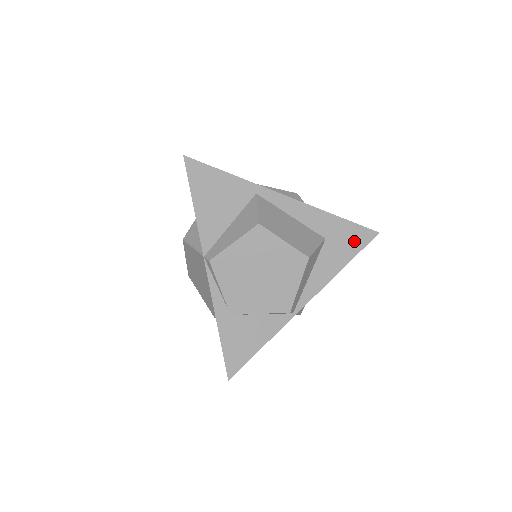
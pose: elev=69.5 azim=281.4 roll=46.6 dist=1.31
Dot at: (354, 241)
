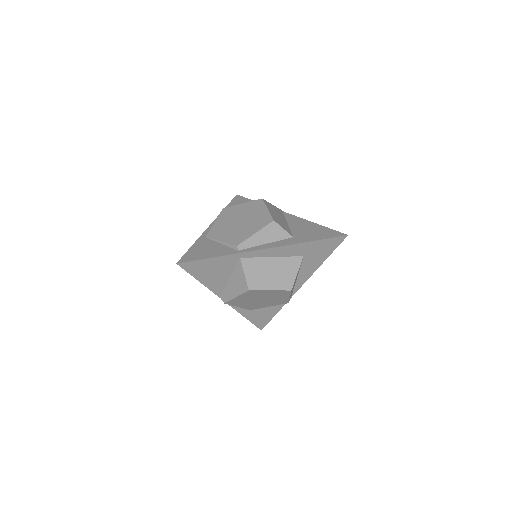
Dot at: (327, 248)
